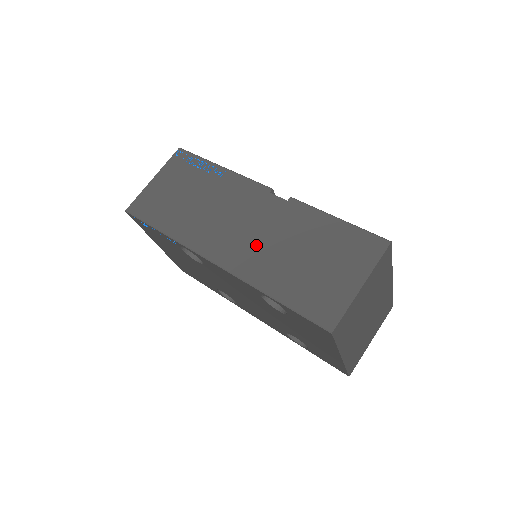
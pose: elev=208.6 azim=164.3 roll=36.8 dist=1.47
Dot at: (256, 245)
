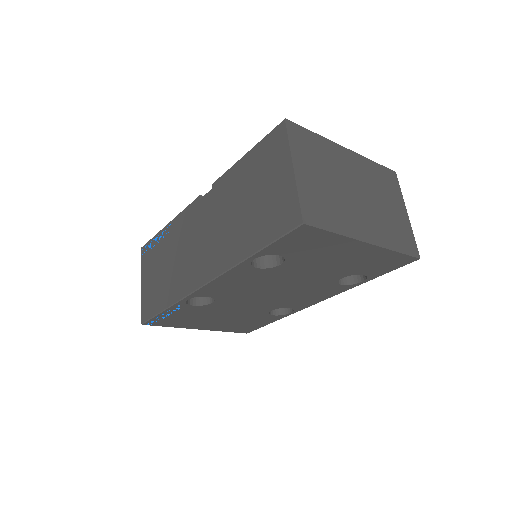
Dot at: (217, 239)
